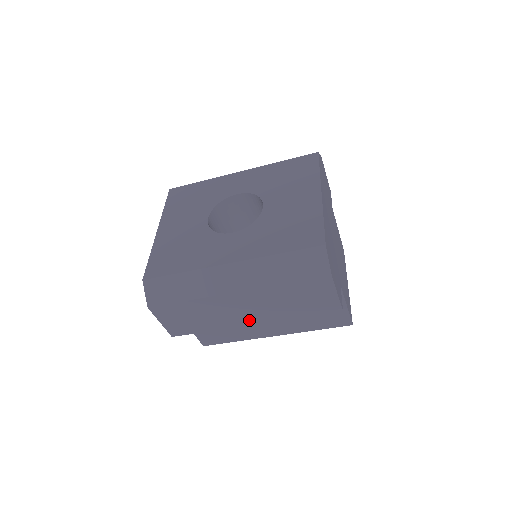
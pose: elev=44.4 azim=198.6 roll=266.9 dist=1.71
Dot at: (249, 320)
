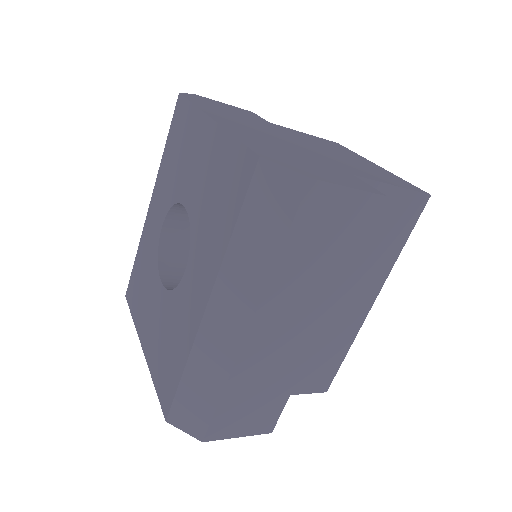
Dot at: (311, 331)
